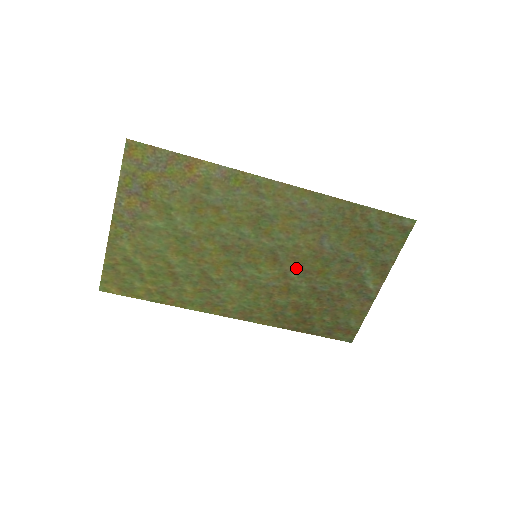
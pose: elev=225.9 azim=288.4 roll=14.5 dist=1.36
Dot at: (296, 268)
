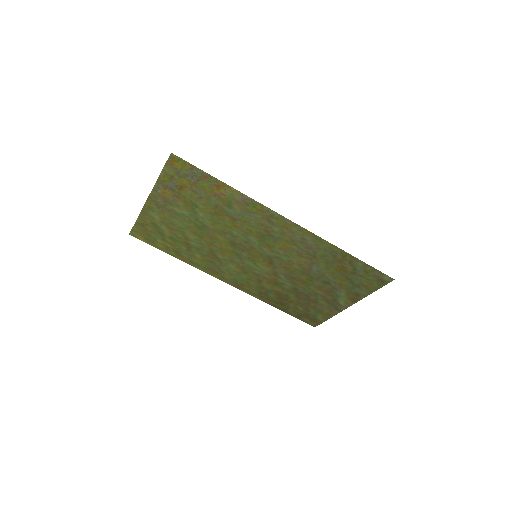
Dot at: (286, 273)
